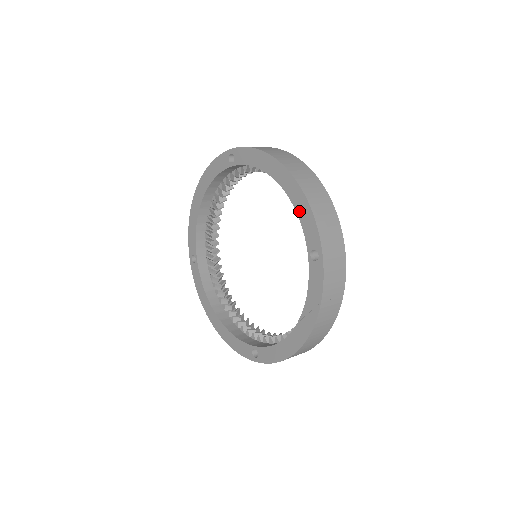
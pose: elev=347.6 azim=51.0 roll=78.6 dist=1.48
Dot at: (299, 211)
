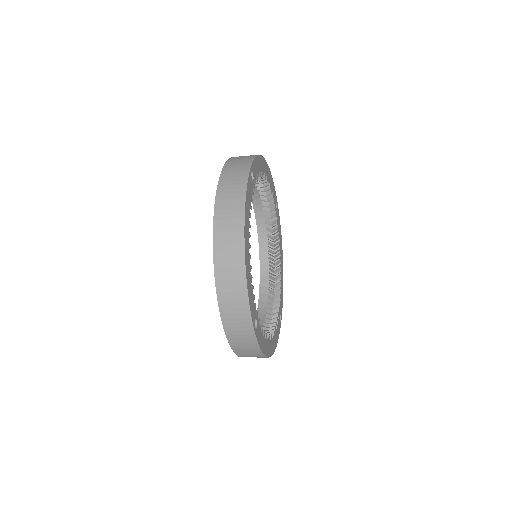
Dot at: occluded
